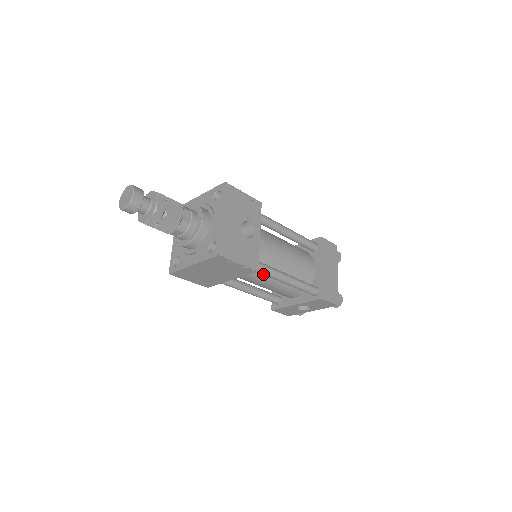
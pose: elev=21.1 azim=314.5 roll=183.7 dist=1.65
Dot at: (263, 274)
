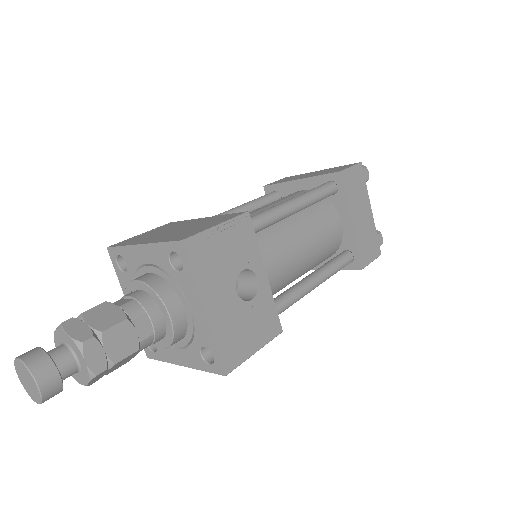
Dot at: occluded
